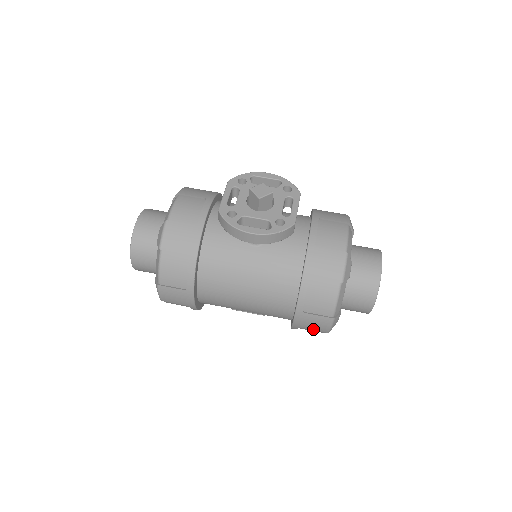
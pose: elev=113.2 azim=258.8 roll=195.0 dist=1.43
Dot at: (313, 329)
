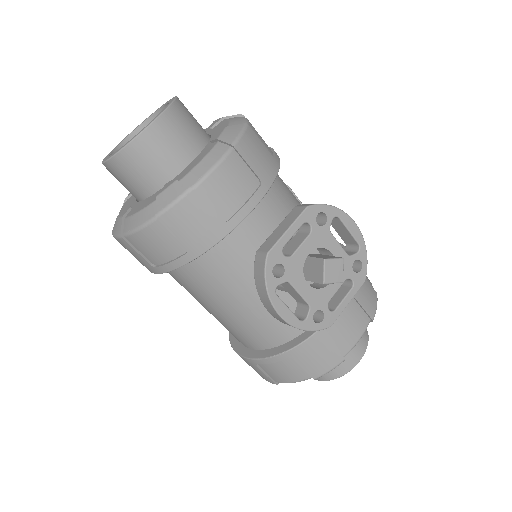
Dot at: occluded
